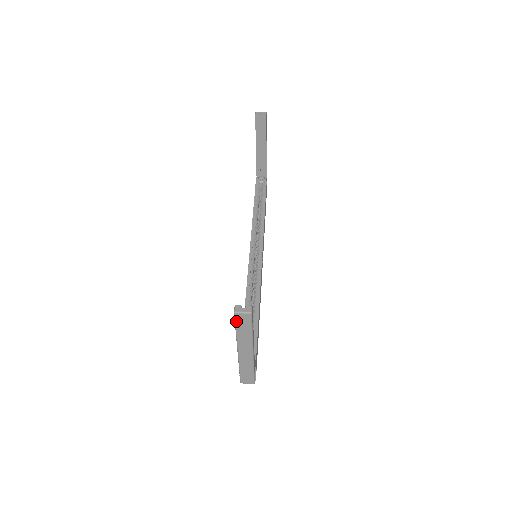
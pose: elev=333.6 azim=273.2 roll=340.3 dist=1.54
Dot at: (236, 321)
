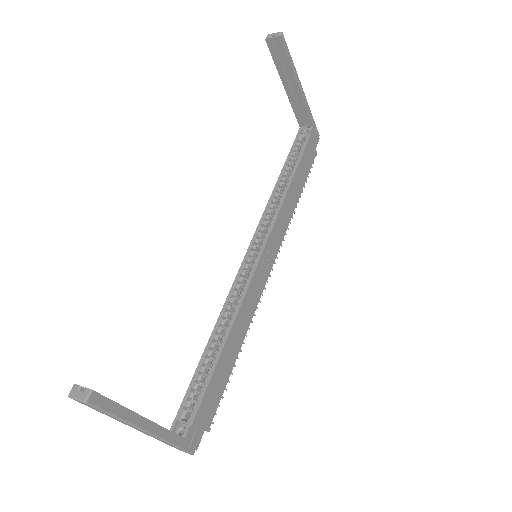
Dot at: occluded
